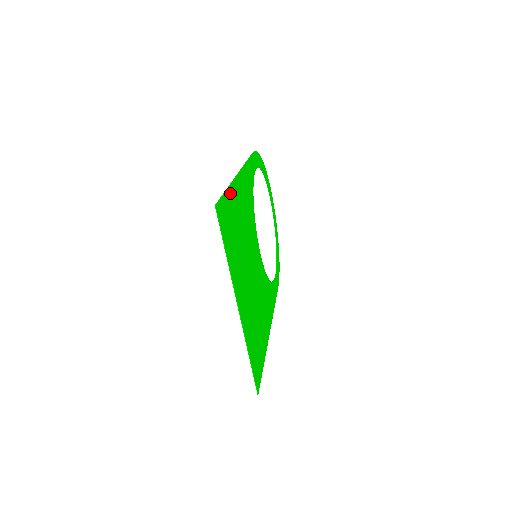
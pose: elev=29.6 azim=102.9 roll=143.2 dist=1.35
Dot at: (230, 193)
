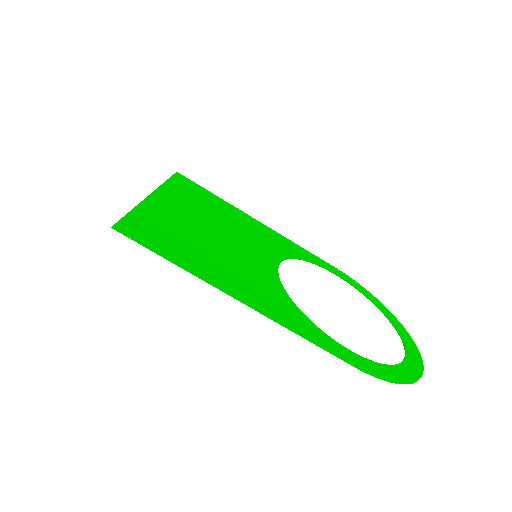
Dot at: (219, 200)
